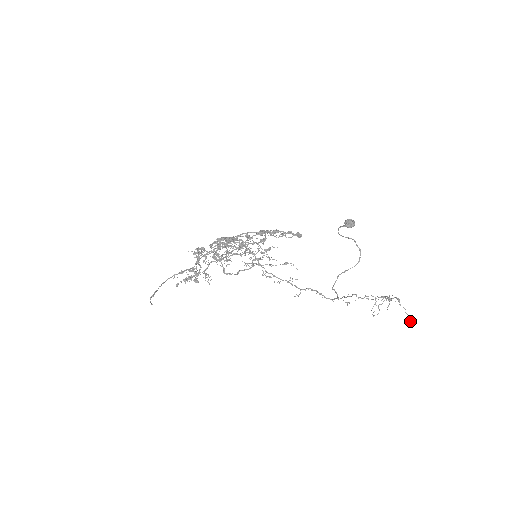
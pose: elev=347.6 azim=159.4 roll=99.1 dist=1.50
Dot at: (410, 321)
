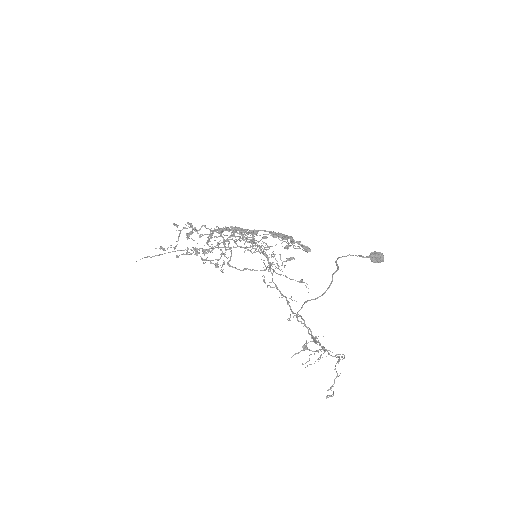
Dot at: (333, 393)
